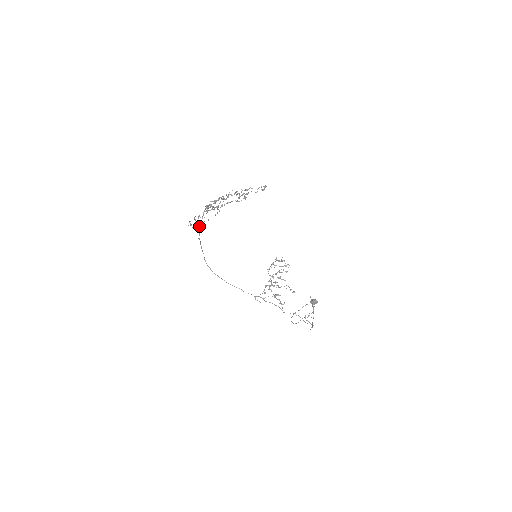
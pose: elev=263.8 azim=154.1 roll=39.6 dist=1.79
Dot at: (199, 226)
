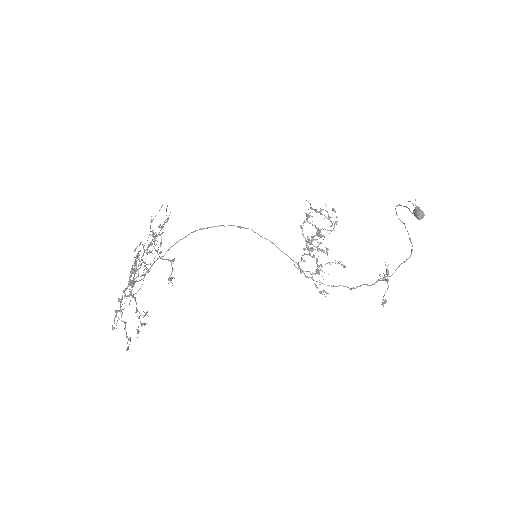
Dot at: occluded
